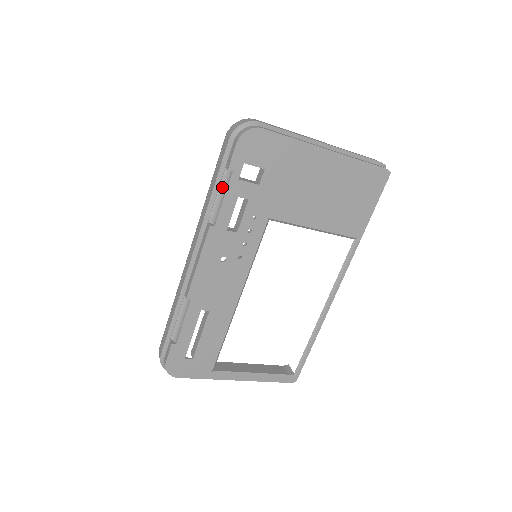
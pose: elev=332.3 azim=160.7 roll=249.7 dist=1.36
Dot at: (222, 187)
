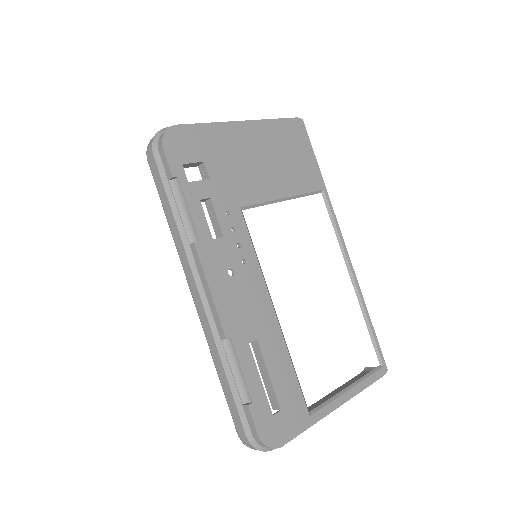
Dot at: (178, 200)
